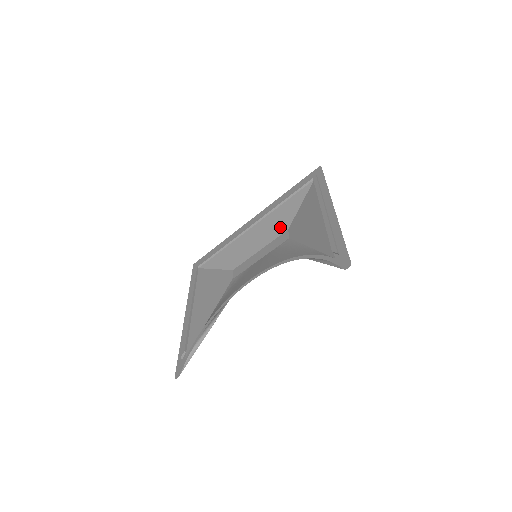
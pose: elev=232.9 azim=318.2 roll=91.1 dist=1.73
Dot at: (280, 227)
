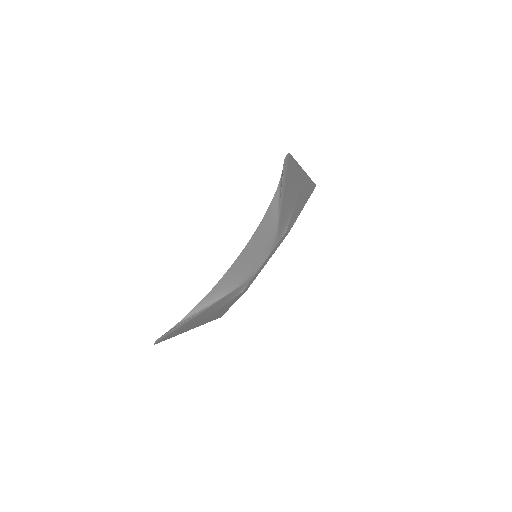
Dot at: occluded
